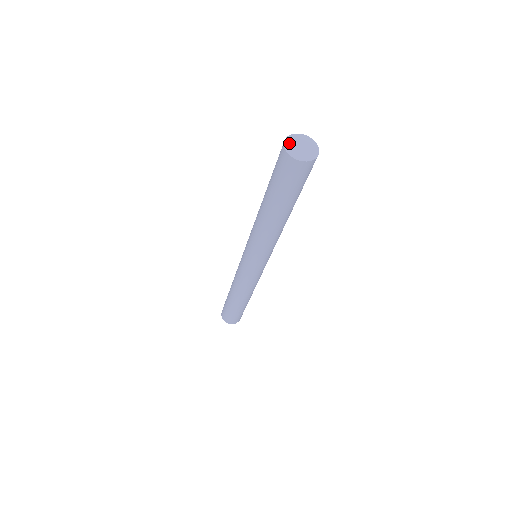
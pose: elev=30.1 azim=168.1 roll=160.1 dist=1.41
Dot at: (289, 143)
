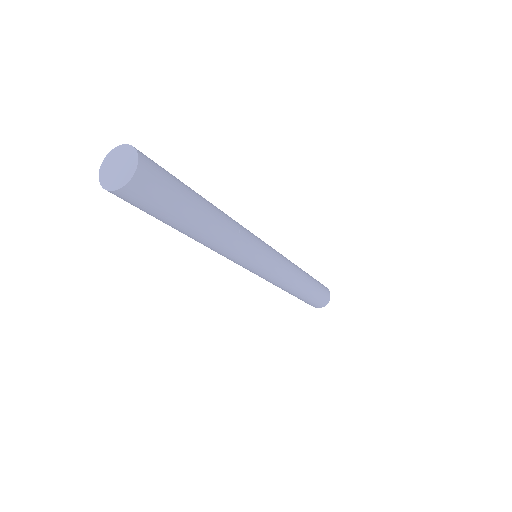
Dot at: (104, 176)
